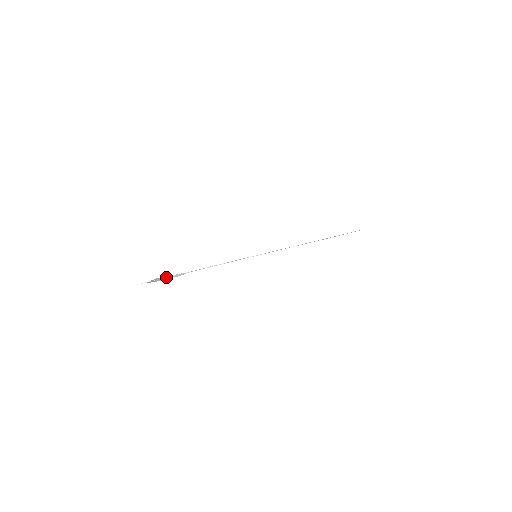
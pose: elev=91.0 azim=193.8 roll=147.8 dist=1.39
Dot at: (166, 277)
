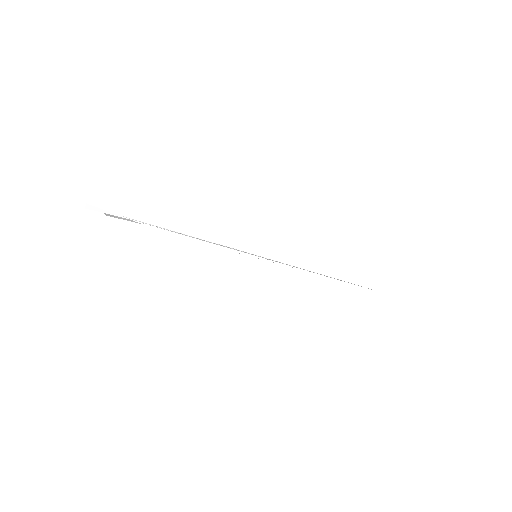
Dot at: occluded
